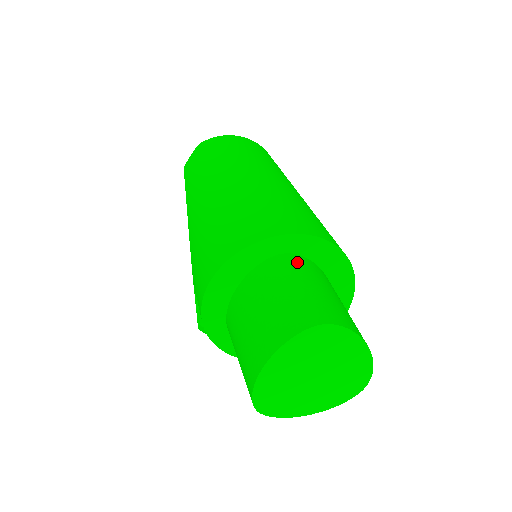
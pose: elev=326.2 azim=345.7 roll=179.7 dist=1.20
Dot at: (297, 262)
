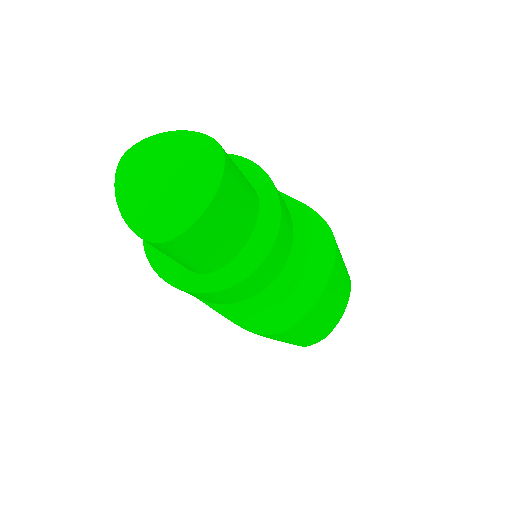
Dot at: occluded
